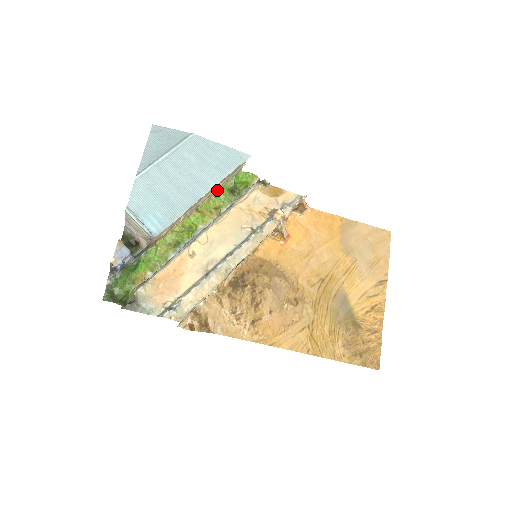
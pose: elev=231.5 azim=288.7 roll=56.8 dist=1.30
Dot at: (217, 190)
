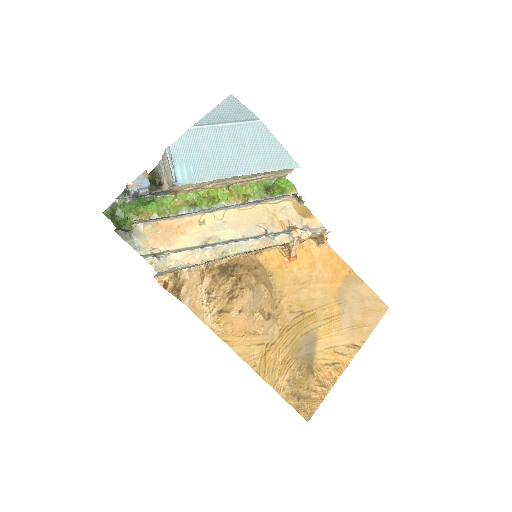
Dot at: (255, 181)
